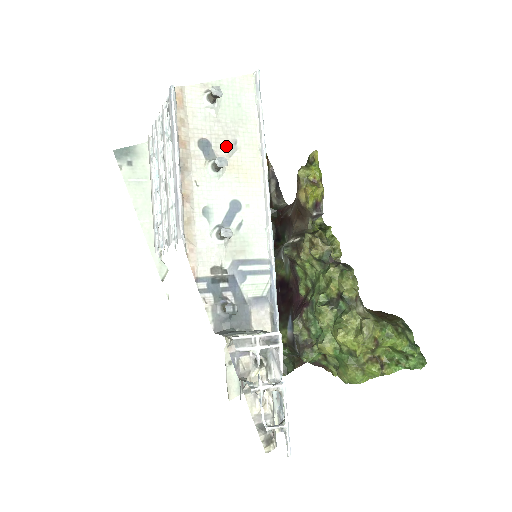
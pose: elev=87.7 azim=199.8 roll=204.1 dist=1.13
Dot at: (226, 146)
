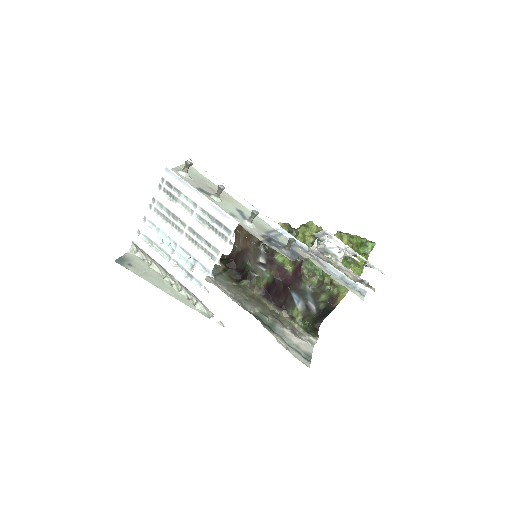
Dot at: (209, 190)
